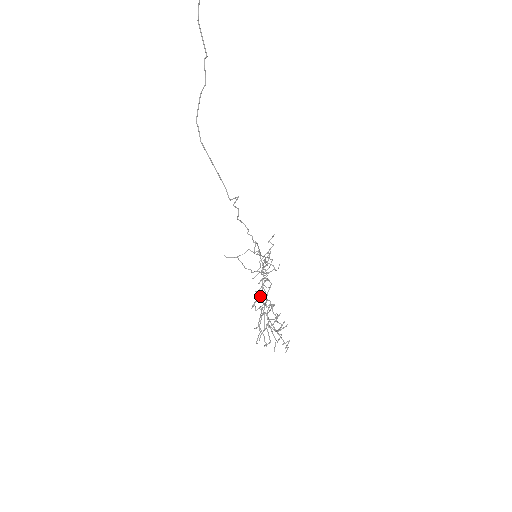
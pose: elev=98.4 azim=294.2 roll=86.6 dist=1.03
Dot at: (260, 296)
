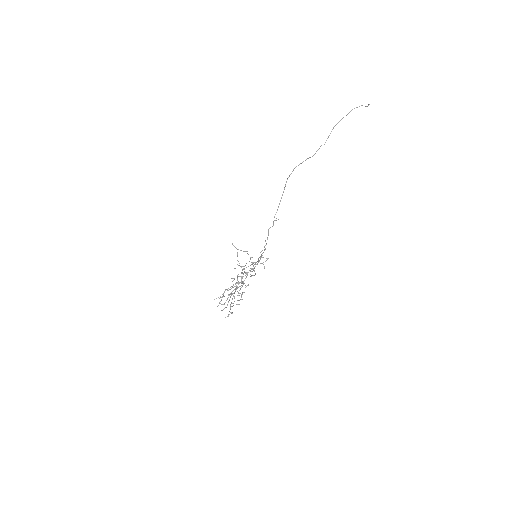
Dot at: (243, 276)
